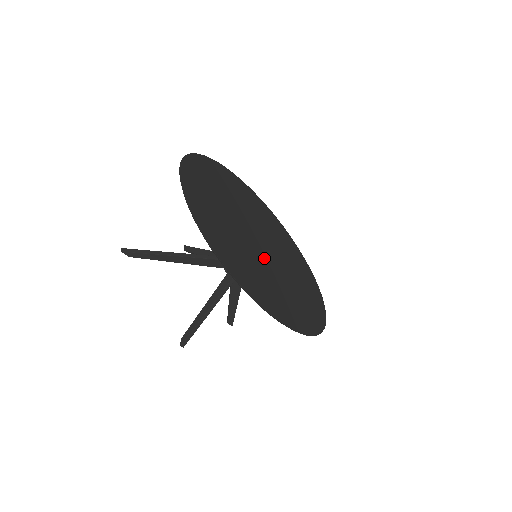
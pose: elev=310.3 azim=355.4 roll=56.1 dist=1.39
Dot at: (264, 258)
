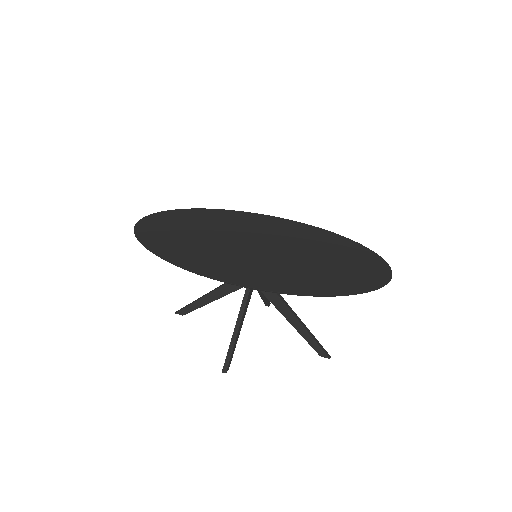
Dot at: (246, 249)
